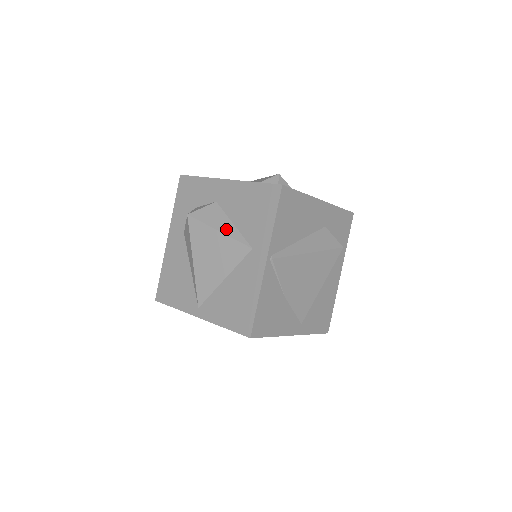
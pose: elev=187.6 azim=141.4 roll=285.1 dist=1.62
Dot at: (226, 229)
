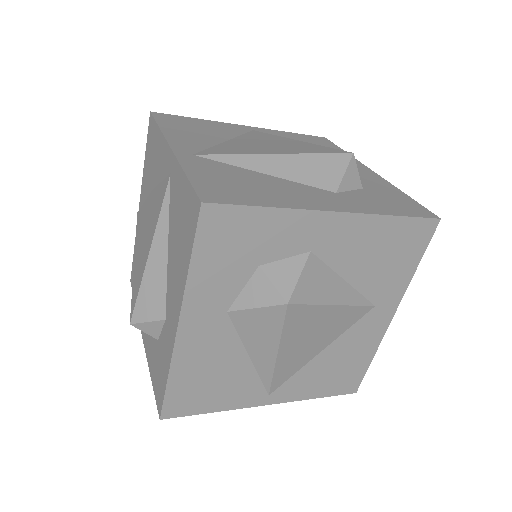
Dot at: (343, 296)
